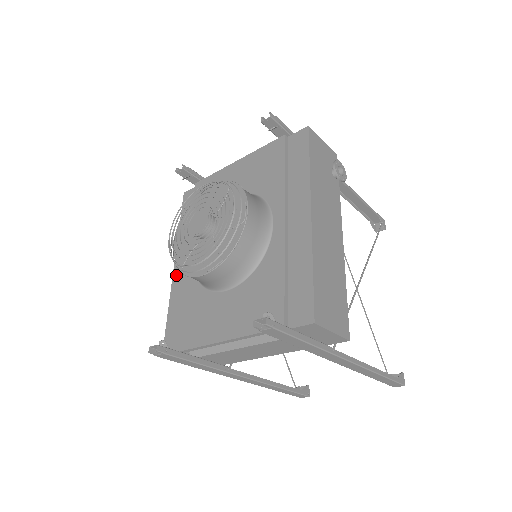
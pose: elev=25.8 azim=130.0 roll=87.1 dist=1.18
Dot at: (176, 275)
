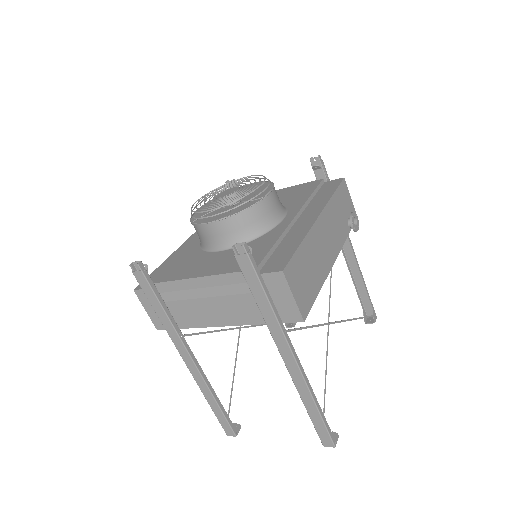
Dot at: (183, 246)
